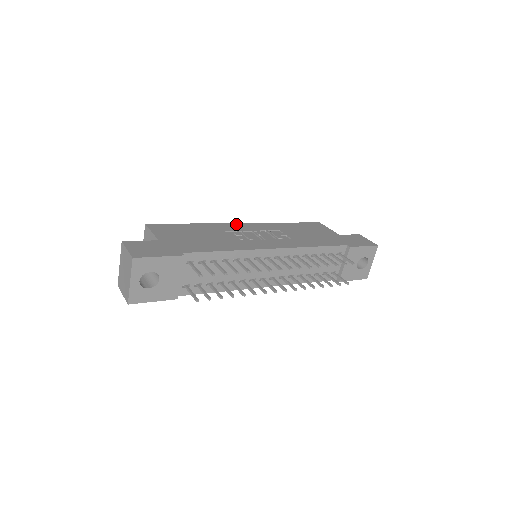
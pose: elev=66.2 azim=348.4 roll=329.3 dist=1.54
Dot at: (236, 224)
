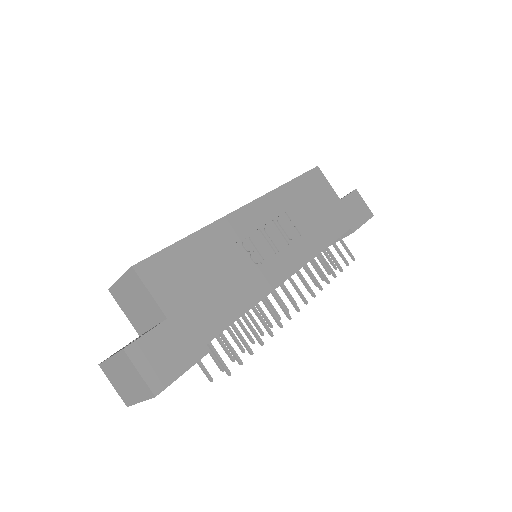
Dot at: (239, 213)
